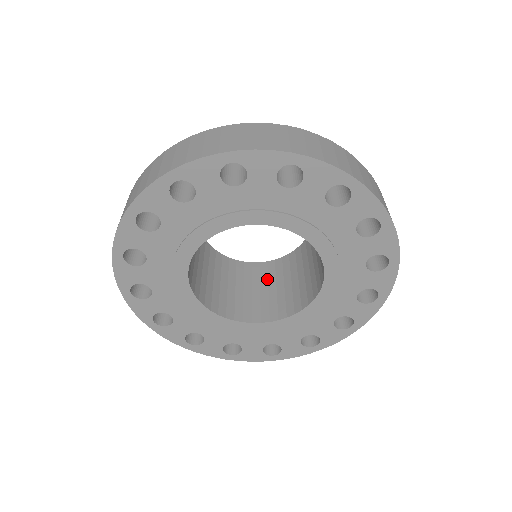
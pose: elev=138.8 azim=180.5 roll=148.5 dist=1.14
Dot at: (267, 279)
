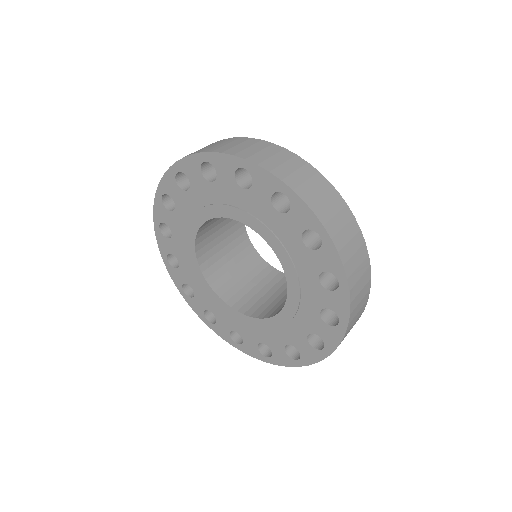
Dot at: (241, 259)
